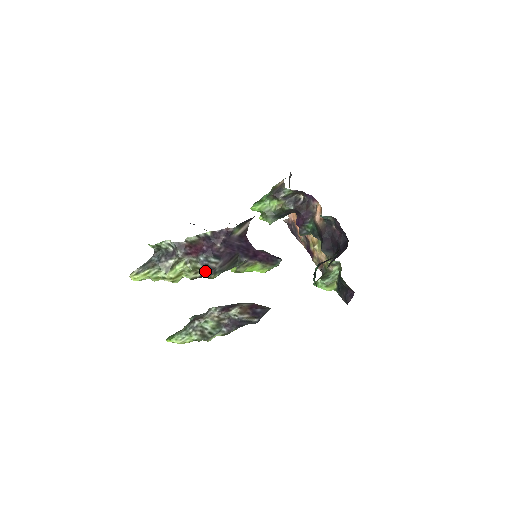
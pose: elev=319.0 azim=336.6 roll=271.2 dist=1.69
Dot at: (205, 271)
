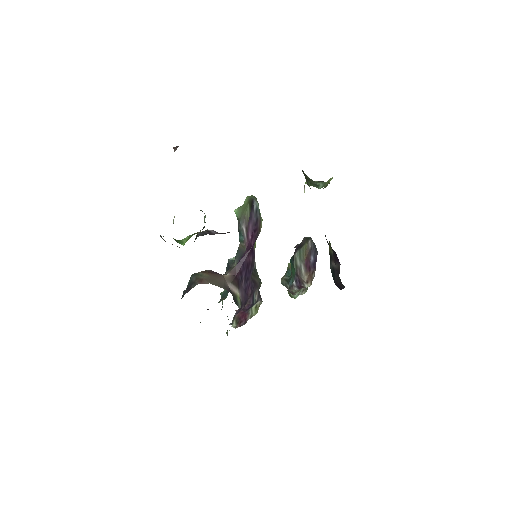
Dot at: (260, 301)
